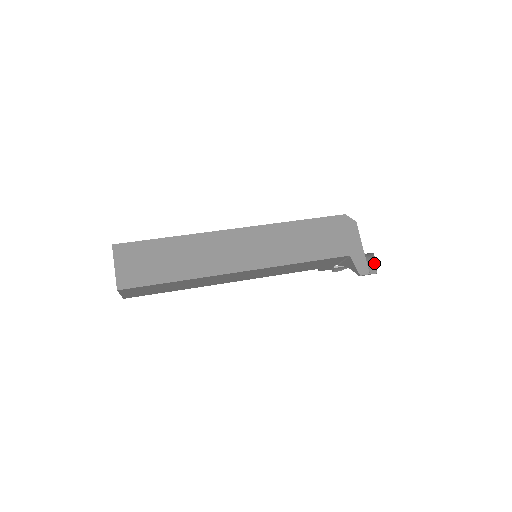
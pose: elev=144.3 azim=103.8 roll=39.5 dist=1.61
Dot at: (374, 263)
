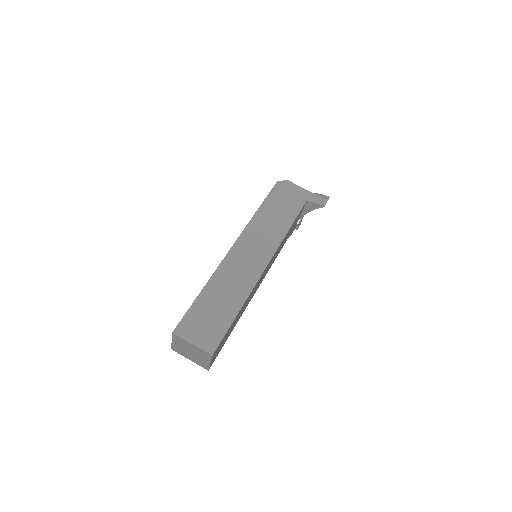
Dot at: (321, 194)
